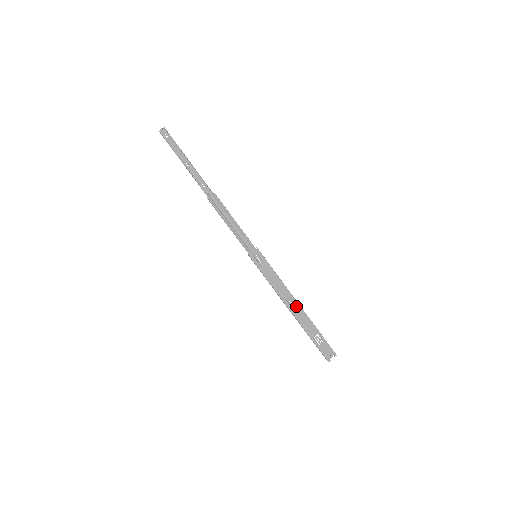
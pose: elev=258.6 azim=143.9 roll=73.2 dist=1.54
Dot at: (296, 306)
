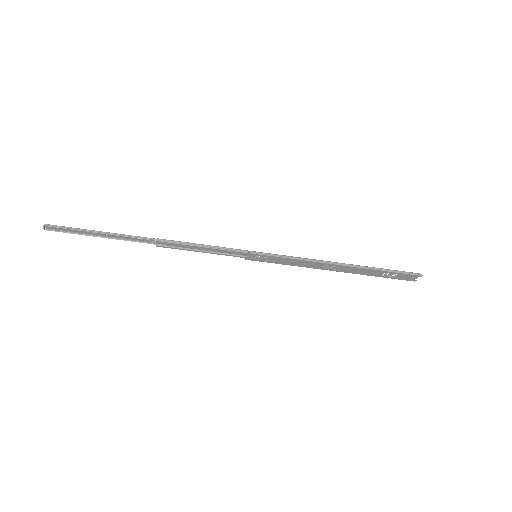
Dot at: (339, 267)
